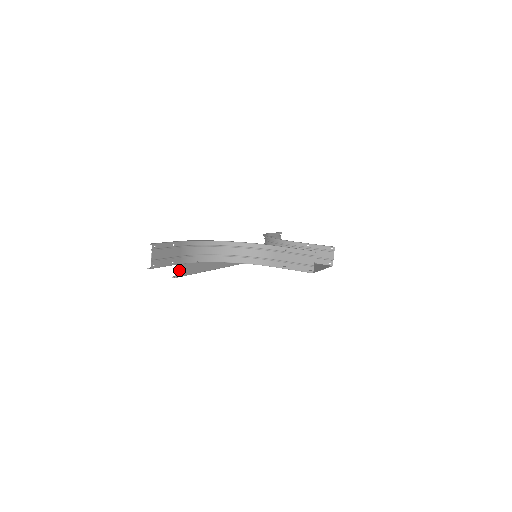
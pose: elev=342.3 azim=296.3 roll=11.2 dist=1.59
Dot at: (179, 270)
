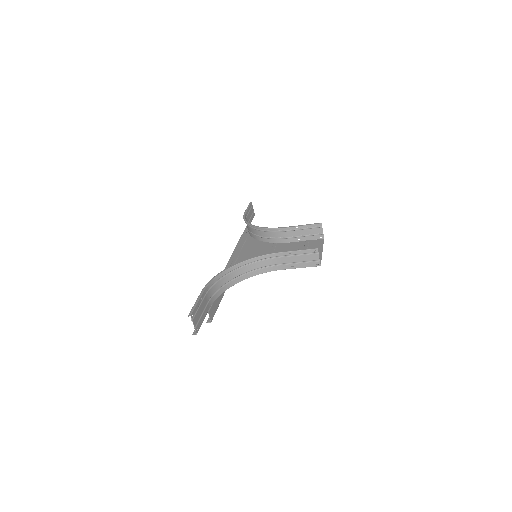
Dot at: (211, 314)
